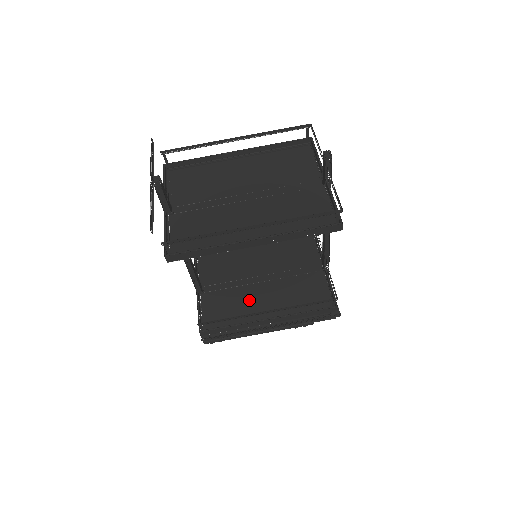
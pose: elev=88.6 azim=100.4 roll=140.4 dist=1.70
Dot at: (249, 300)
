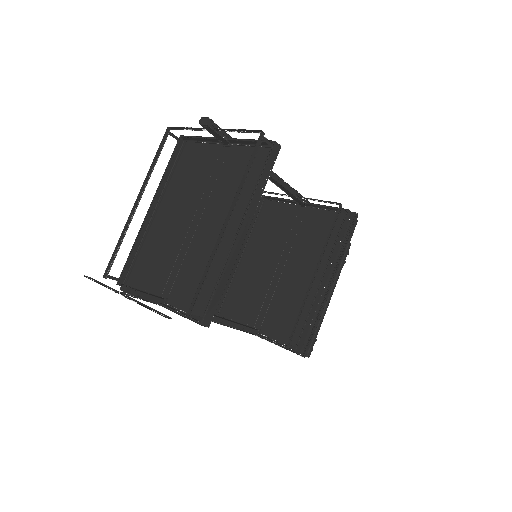
Dot at: (293, 290)
